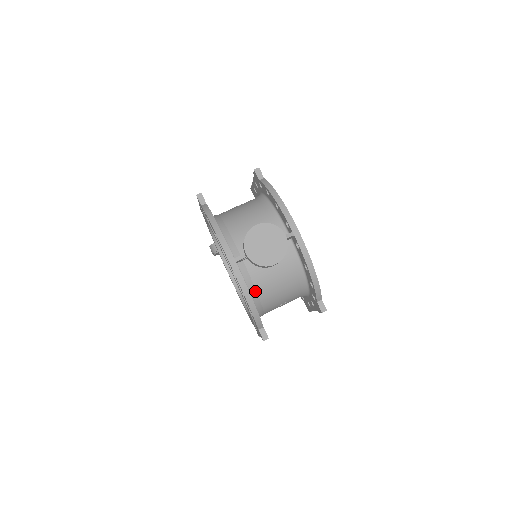
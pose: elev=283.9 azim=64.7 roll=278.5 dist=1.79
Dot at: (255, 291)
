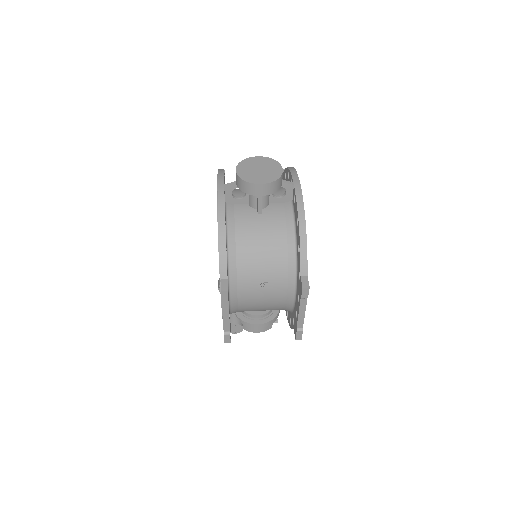
Dot at: (234, 237)
